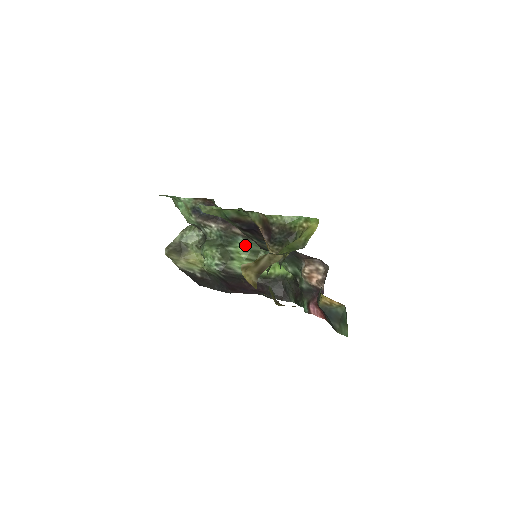
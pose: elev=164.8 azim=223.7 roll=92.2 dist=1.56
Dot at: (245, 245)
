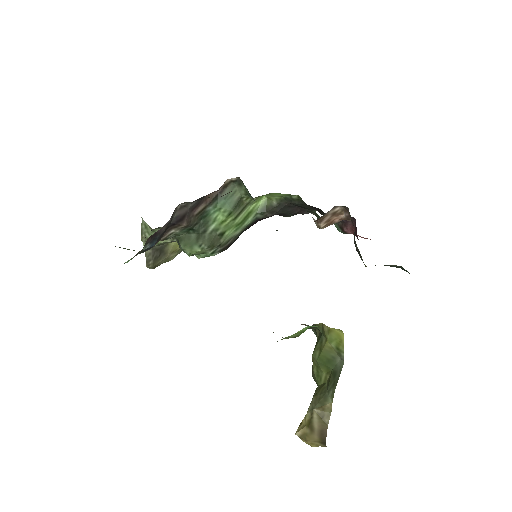
Dot at: (221, 209)
